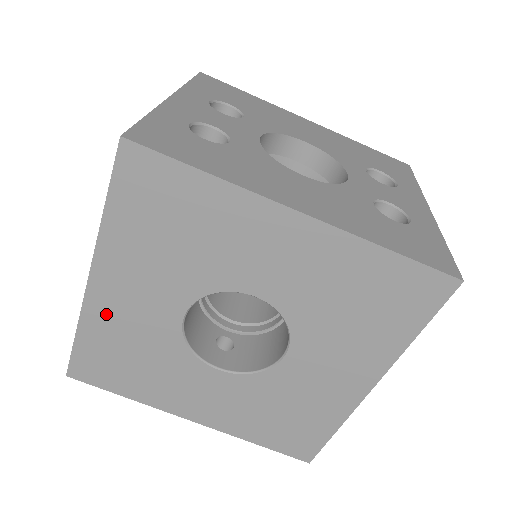
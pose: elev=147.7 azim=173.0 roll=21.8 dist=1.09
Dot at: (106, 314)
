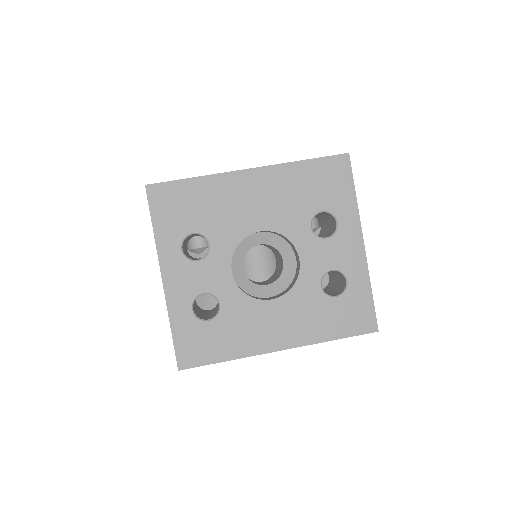
Dot at: occluded
